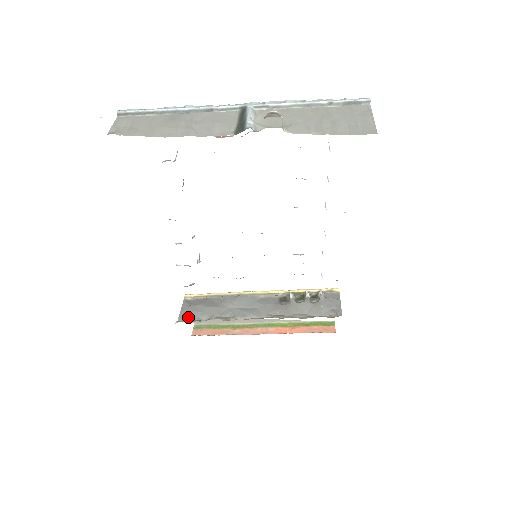
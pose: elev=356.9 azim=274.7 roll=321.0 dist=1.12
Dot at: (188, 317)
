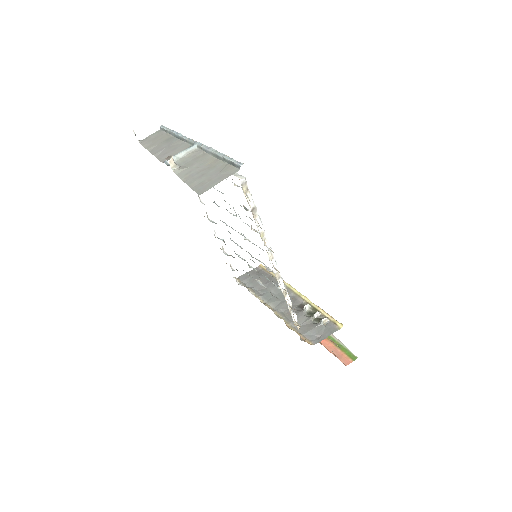
Dot at: (244, 279)
